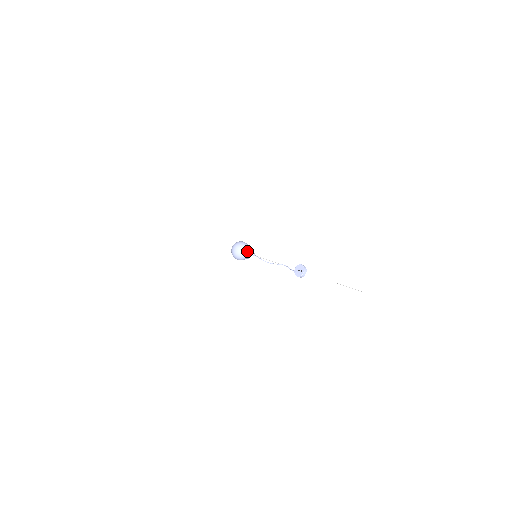
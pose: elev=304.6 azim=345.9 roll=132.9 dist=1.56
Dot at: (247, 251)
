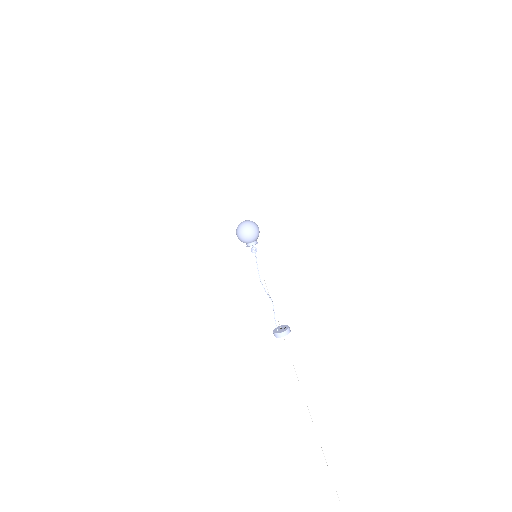
Dot at: occluded
